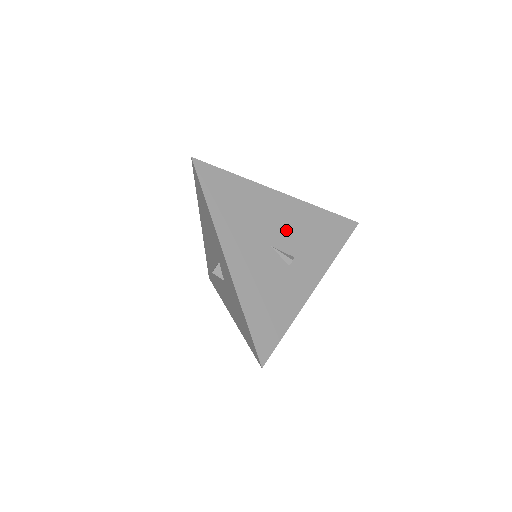
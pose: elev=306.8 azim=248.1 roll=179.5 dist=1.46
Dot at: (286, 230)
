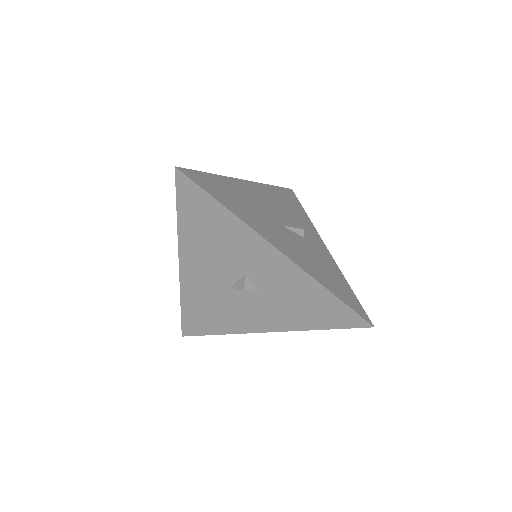
Dot at: (275, 209)
